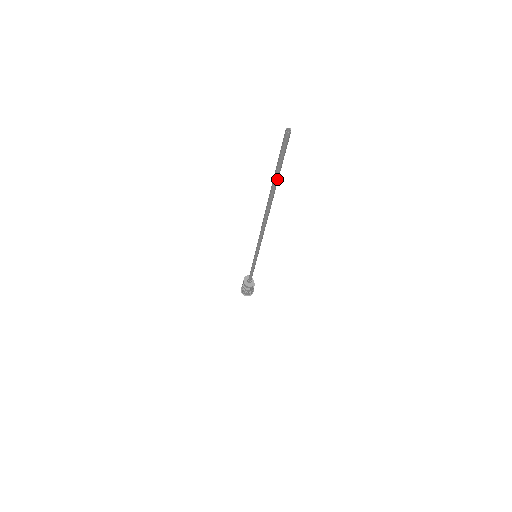
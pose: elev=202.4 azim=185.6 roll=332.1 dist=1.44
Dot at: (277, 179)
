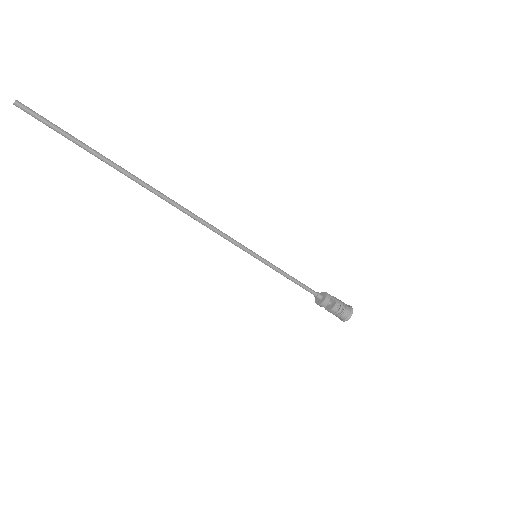
Dot at: (93, 150)
